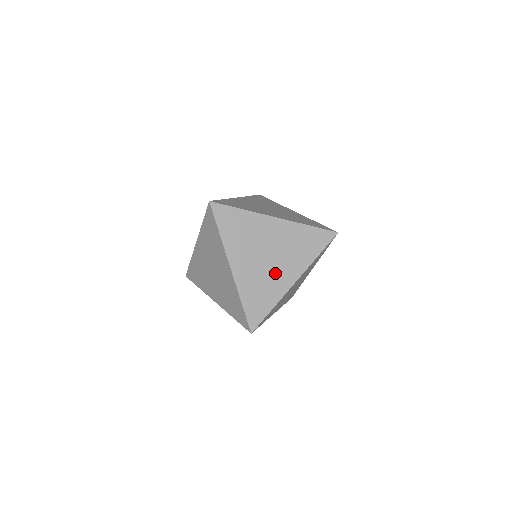
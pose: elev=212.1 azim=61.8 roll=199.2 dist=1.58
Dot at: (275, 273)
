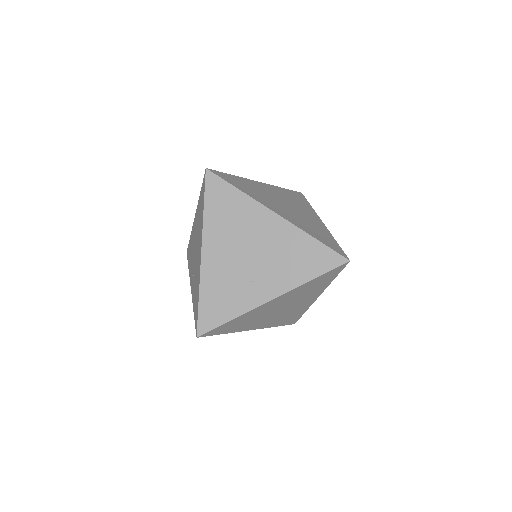
Dot at: (251, 279)
